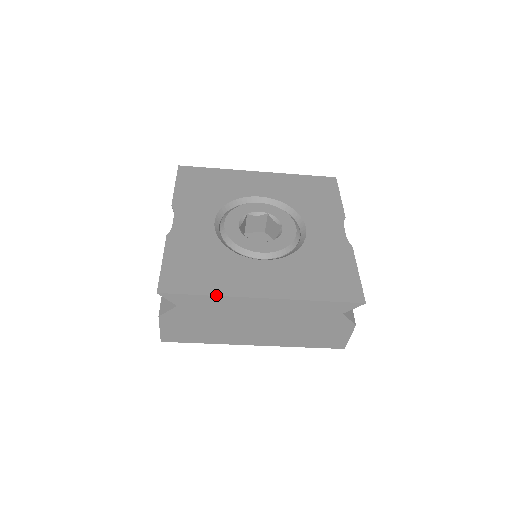
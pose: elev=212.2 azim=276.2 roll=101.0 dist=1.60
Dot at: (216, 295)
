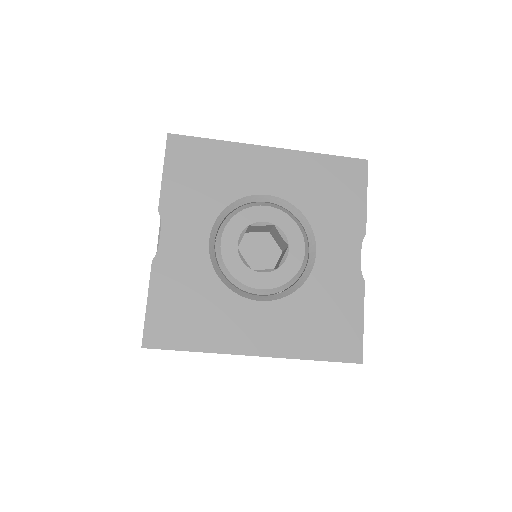
Dot at: (205, 352)
